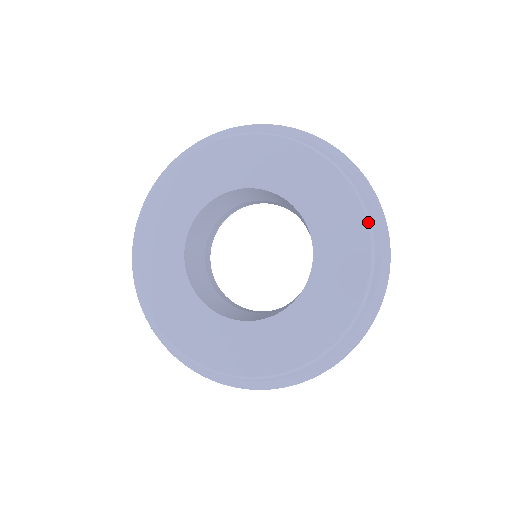
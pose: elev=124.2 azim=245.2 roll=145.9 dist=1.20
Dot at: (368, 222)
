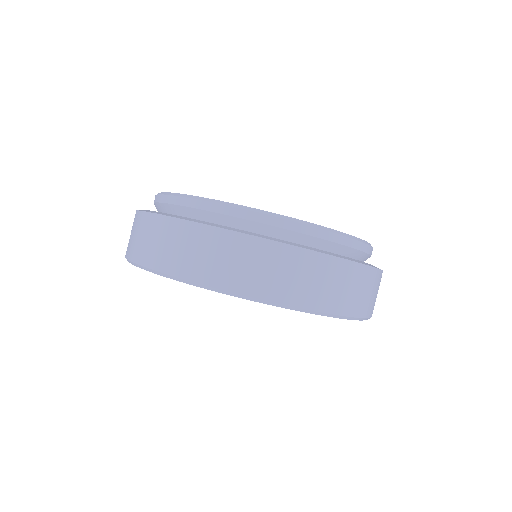
Dot at: (370, 245)
